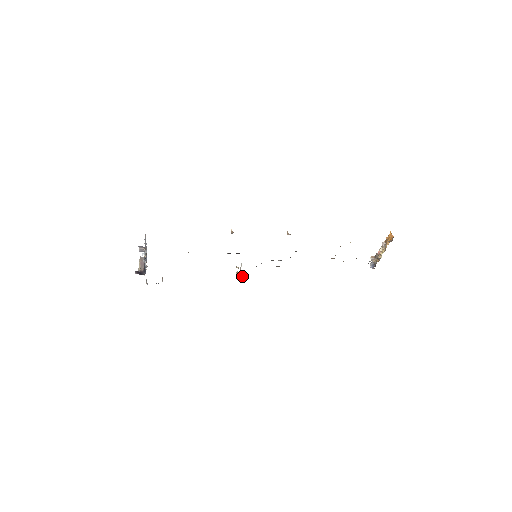
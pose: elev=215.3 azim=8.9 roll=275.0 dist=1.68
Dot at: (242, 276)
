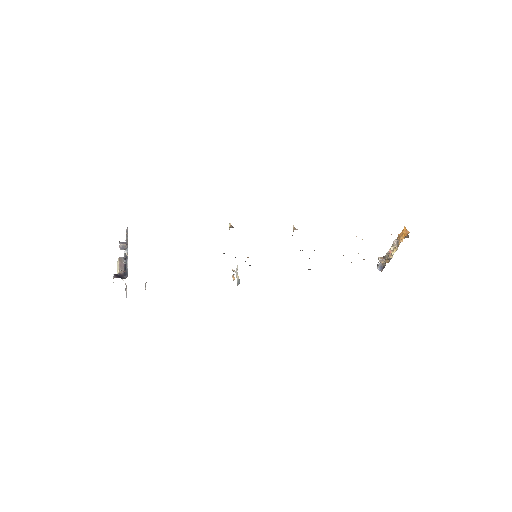
Dot at: (239, 280)
